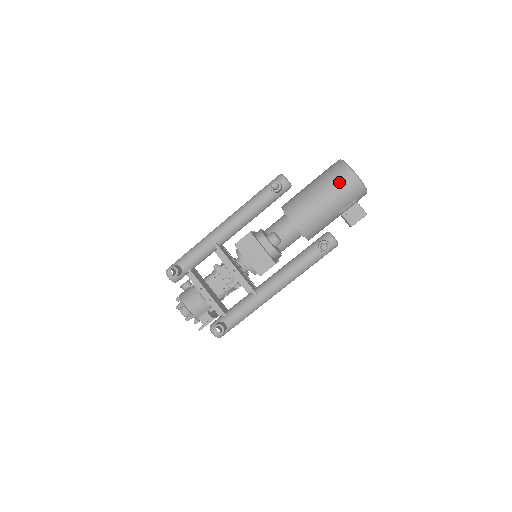
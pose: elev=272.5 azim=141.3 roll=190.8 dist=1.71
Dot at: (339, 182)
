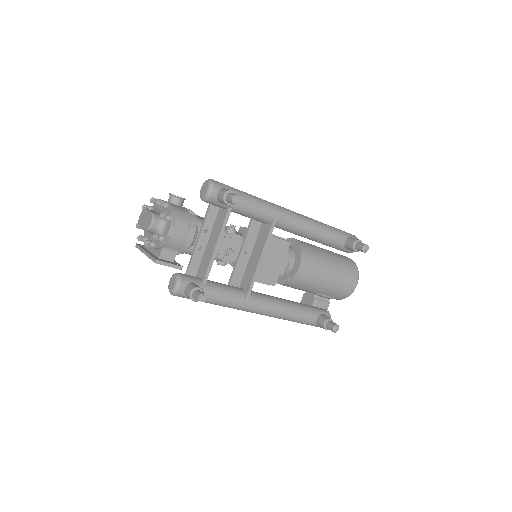
Dot at: (347, 278)
